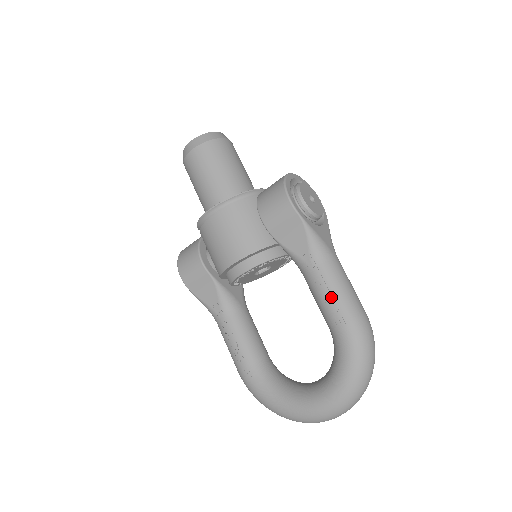
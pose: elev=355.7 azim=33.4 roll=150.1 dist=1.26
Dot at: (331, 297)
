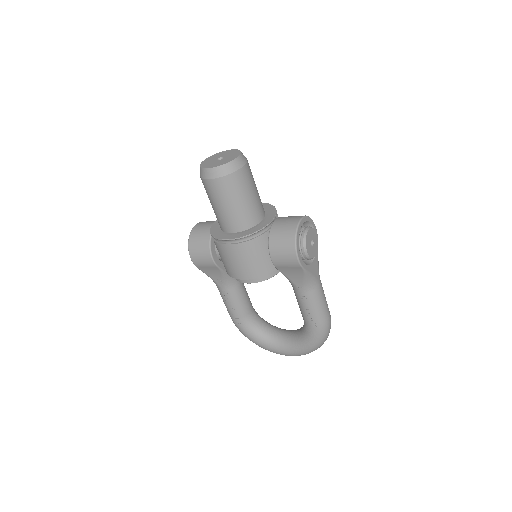
Dot at: (311, 311)
